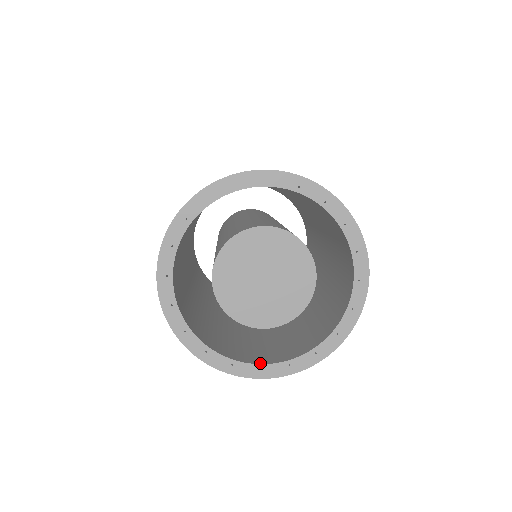
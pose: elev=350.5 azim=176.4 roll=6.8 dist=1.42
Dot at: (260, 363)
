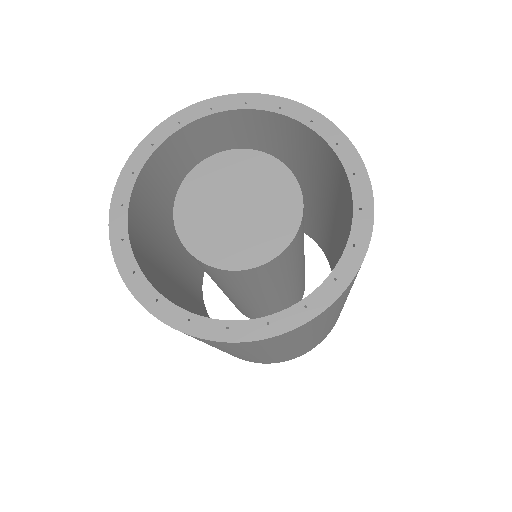
Dot at: (141, 268)
